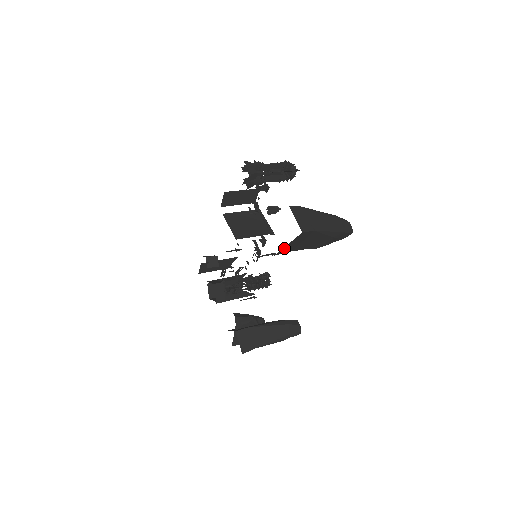
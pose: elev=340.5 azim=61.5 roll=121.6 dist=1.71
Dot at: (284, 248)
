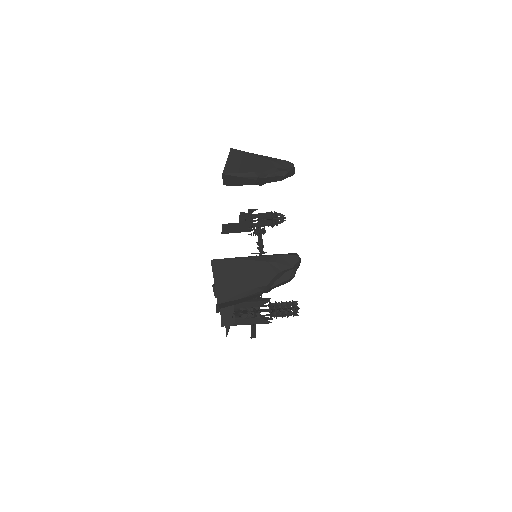
Dot at: (227, 166)
